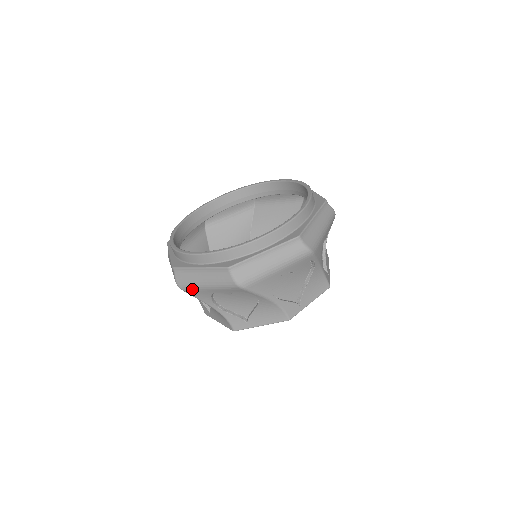
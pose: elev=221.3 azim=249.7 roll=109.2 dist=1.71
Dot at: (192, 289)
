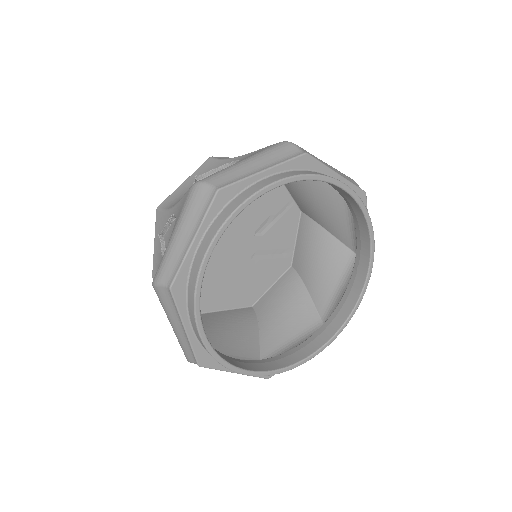
Dot at: occluded
